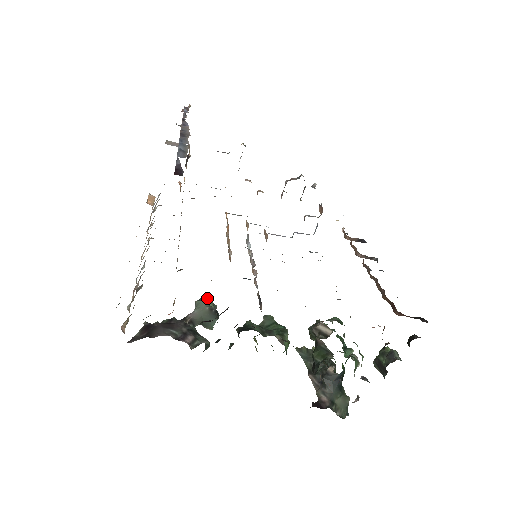
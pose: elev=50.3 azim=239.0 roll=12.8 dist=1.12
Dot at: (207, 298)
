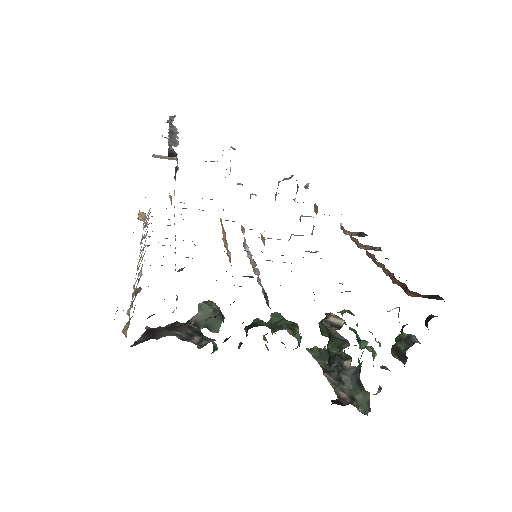
Dot at: (210, 301)
